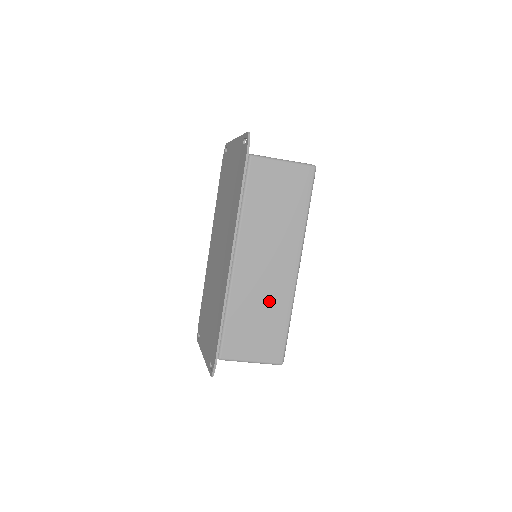
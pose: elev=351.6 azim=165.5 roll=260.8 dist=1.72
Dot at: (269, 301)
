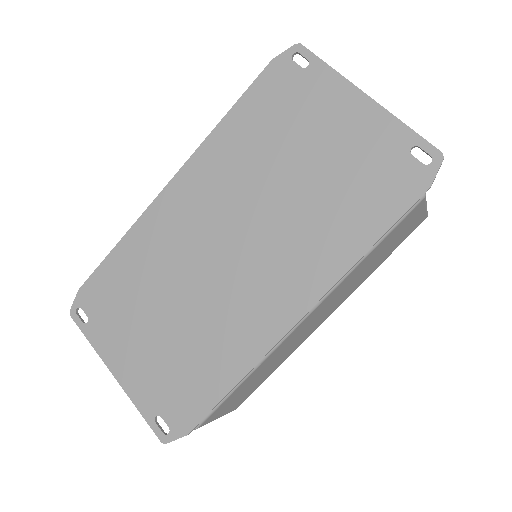
Dot at: (283, 356)
